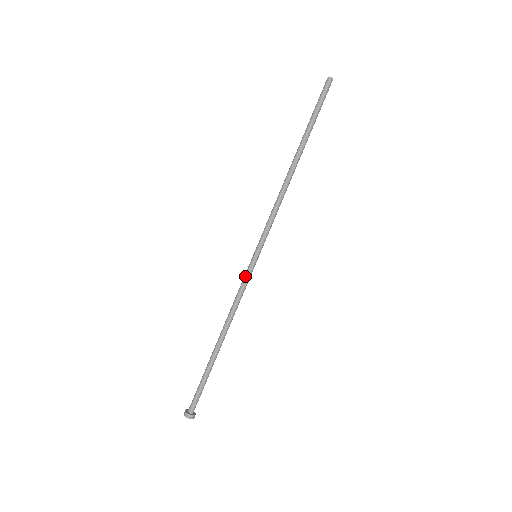
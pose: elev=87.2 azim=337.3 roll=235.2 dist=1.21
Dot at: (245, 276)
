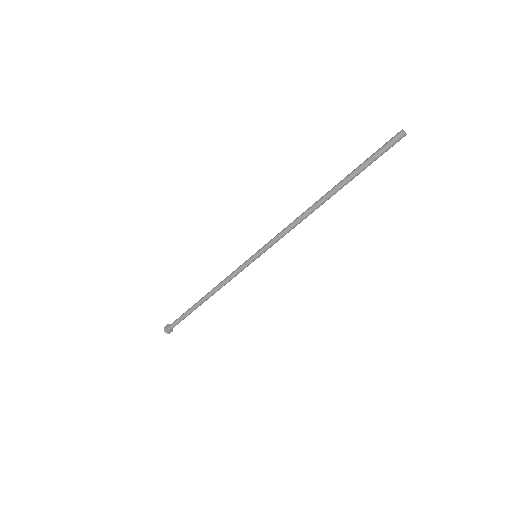
Dot at: (240, 266)
